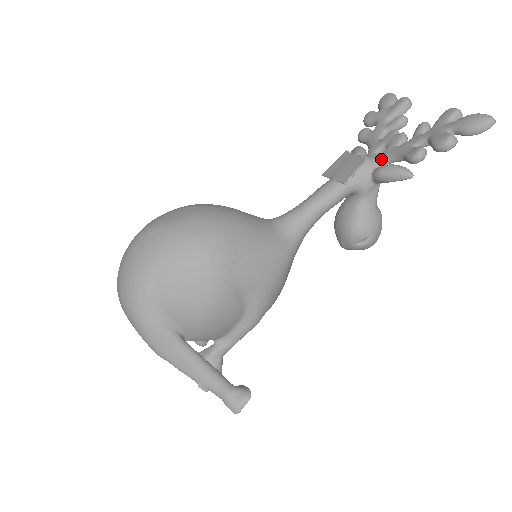
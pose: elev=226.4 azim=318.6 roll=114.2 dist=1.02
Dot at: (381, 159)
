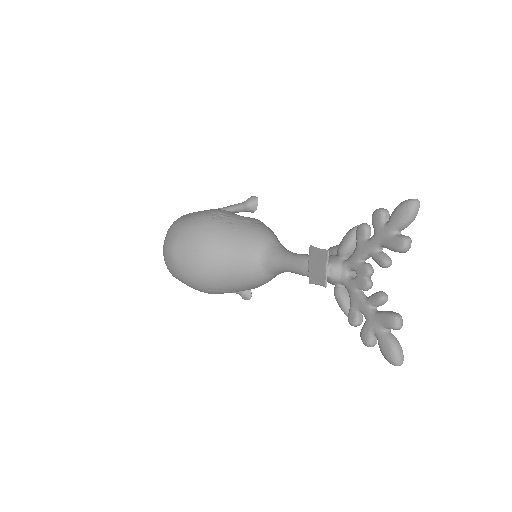
Dot at: (344, 284)
